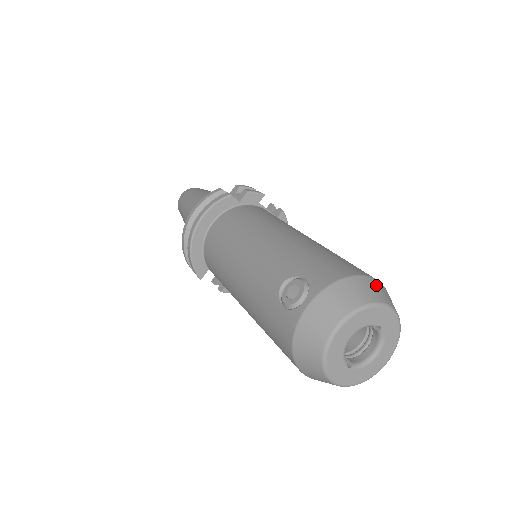
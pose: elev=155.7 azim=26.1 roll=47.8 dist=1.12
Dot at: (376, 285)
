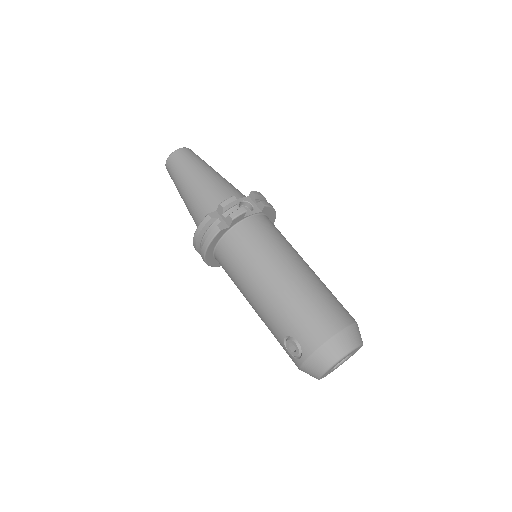
Dot at: (343, 338)
